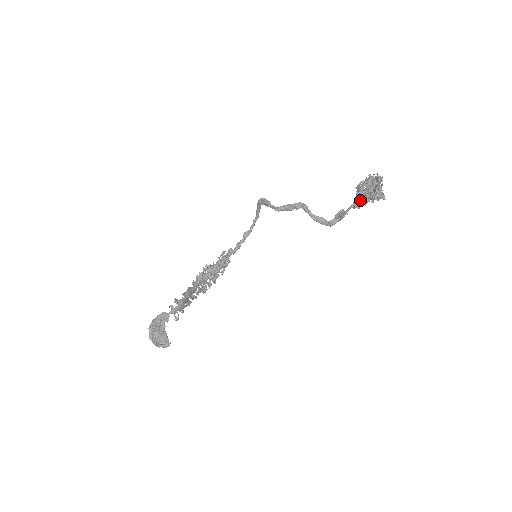
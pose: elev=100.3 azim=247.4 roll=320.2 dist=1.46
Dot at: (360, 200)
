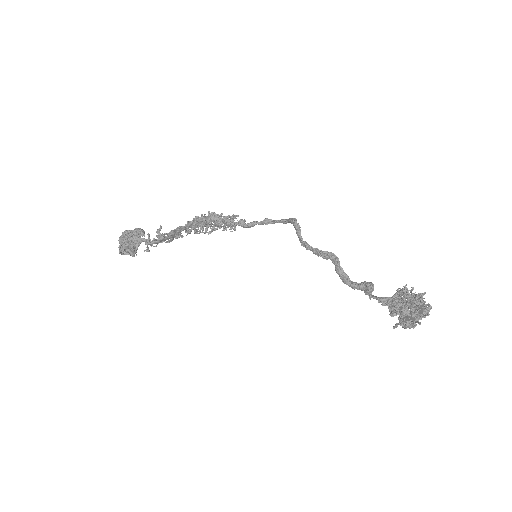
Dot at: (389, 307)
